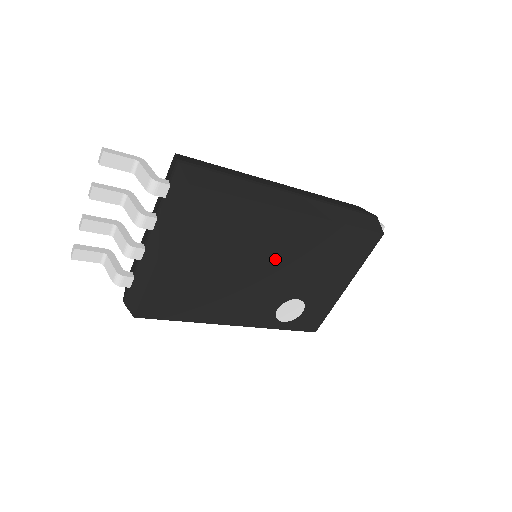
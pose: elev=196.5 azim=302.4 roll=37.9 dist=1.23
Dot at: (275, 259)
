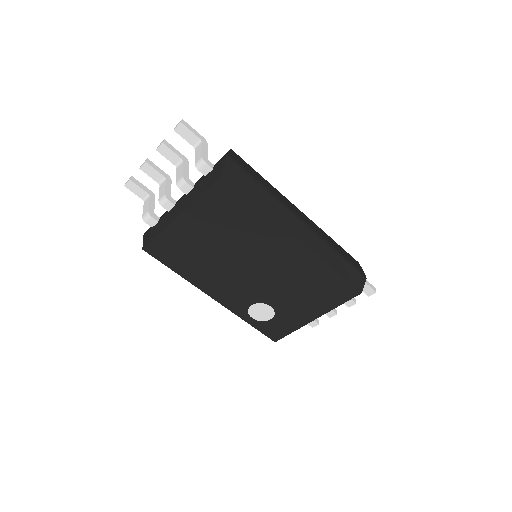
Dot at: (265, 264)
